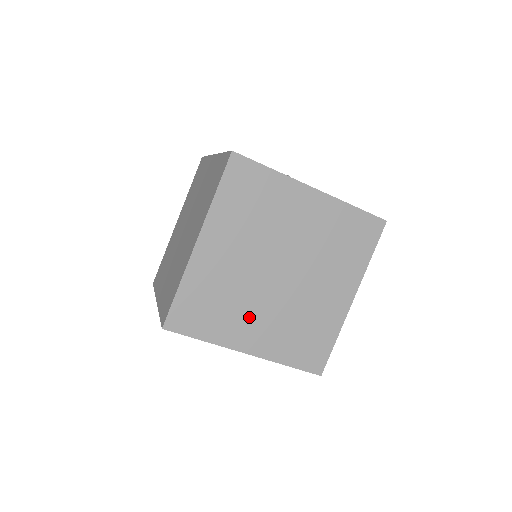
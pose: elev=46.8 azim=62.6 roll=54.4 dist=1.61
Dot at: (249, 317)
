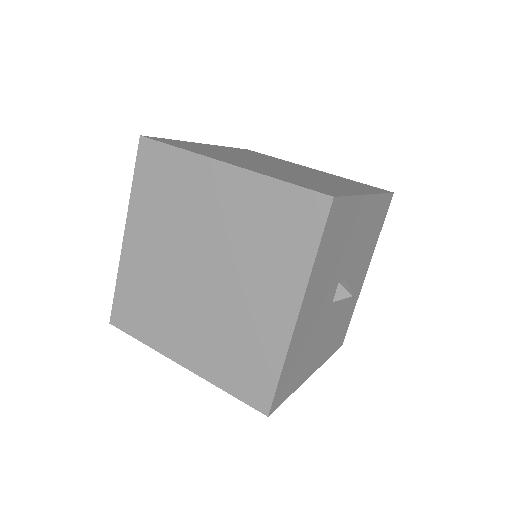
Dot at: occluded
